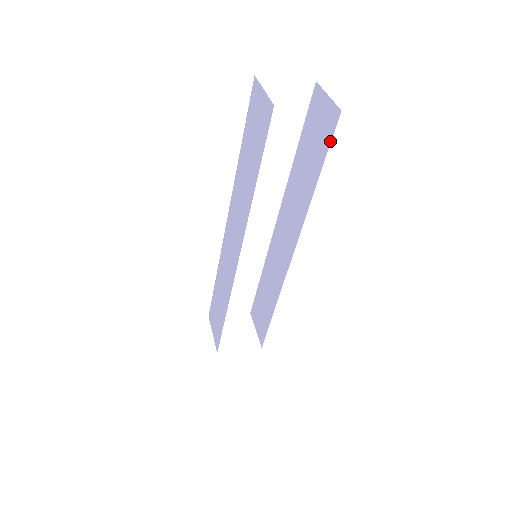
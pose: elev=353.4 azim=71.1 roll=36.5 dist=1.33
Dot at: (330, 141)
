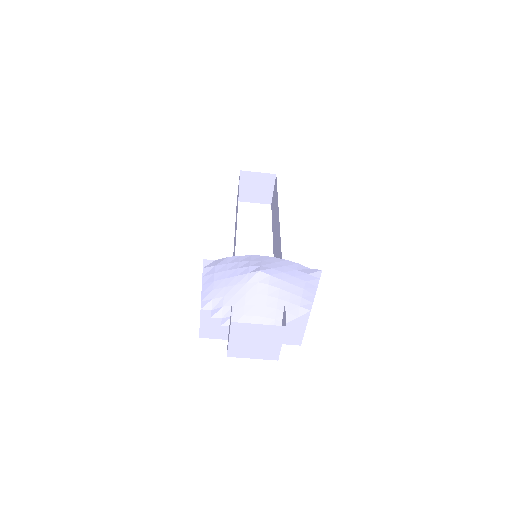
Dot at: occluded
